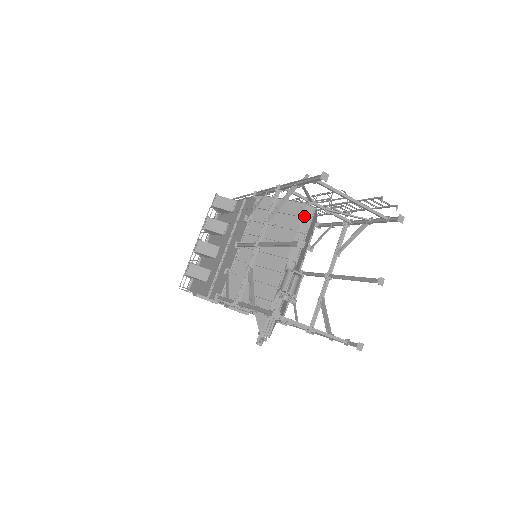
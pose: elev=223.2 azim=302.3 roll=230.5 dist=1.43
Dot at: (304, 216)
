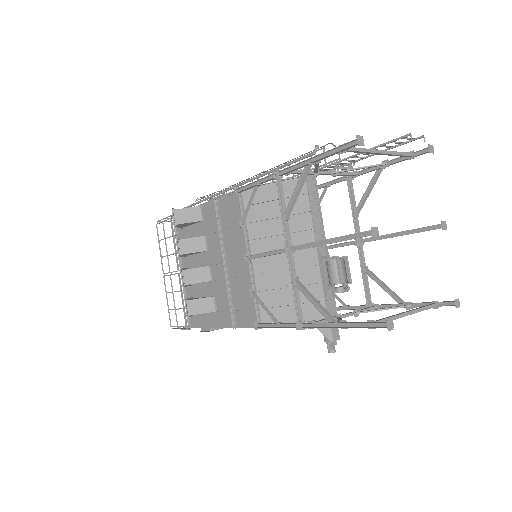
Dot at: (309, 191)
